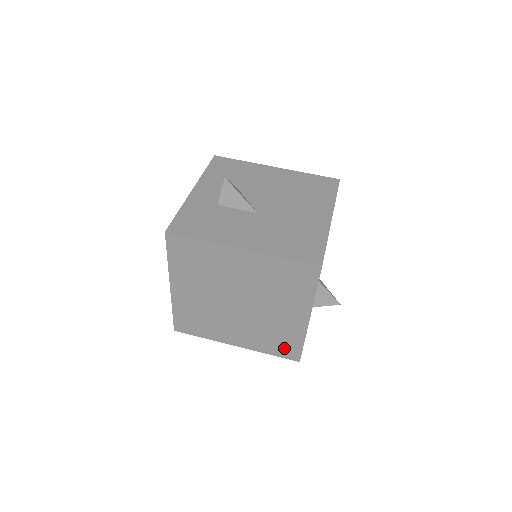
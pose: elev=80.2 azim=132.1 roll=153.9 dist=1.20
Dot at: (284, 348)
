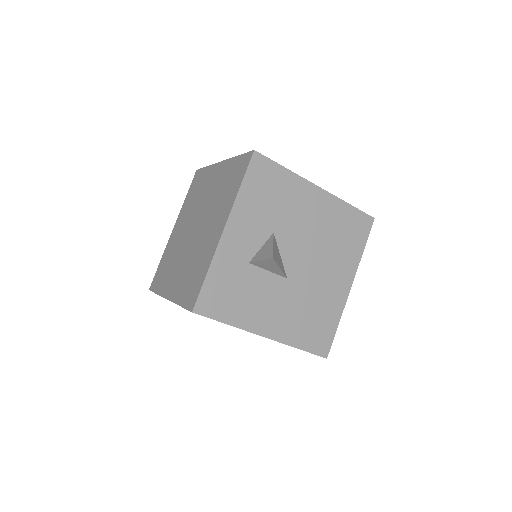
Dot at: occluded
